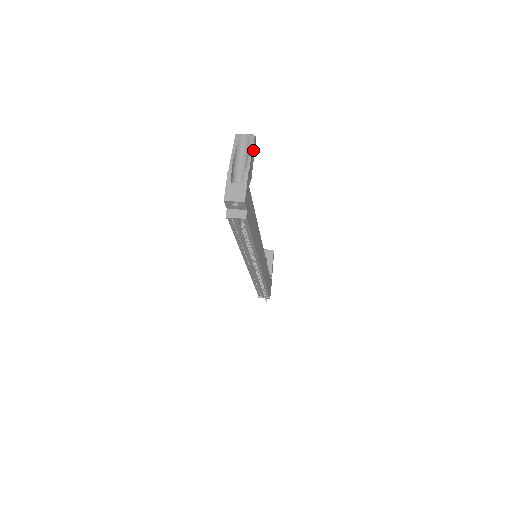
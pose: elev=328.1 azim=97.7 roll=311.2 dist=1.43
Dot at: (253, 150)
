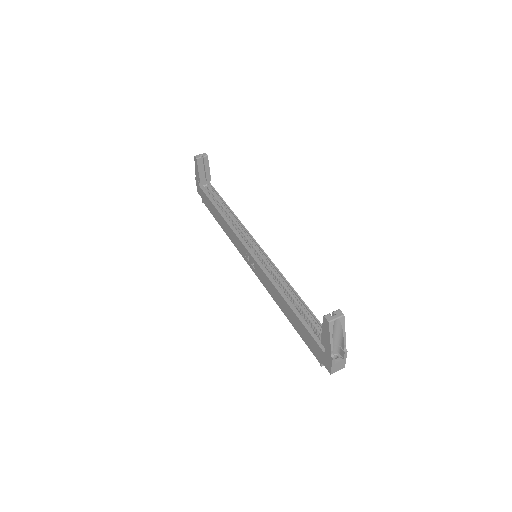
Dot at: (342, 324)
